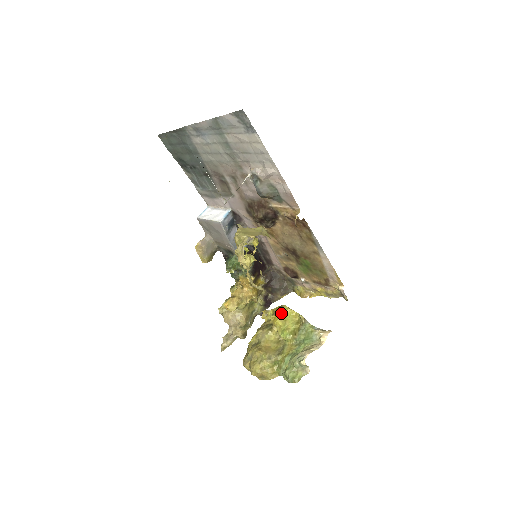
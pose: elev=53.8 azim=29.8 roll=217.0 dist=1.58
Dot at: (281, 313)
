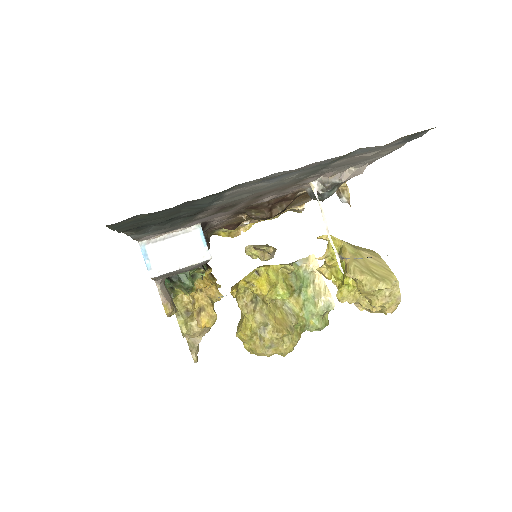
Dot at: (266, 280)
